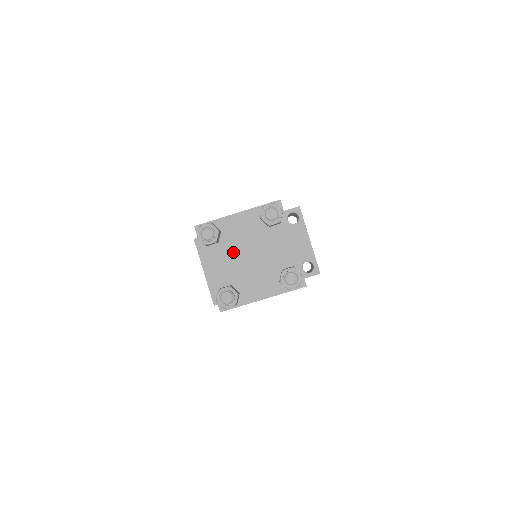
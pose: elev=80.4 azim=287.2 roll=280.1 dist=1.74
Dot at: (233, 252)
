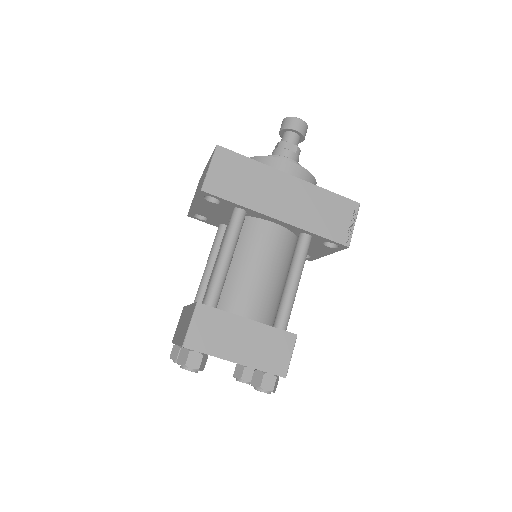
Dot at: occluded
